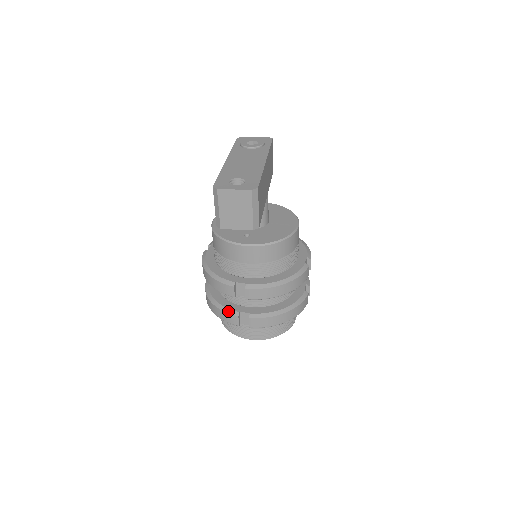
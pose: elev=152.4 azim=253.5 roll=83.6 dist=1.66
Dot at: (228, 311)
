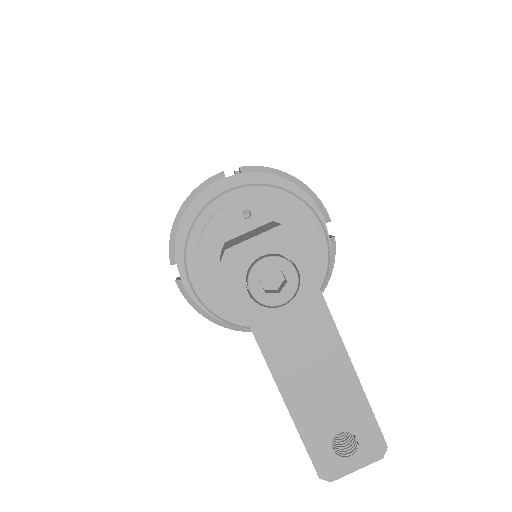
Dot at: occluded
